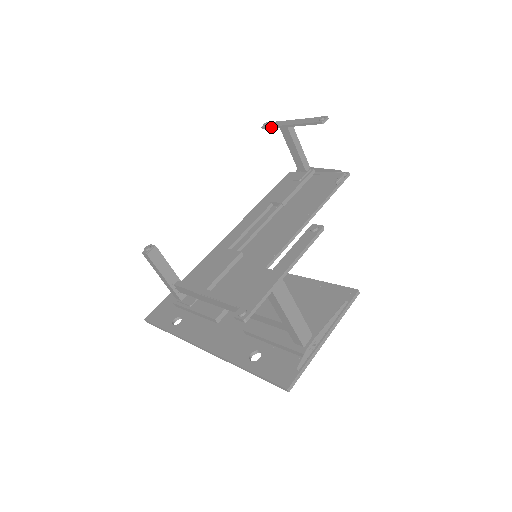
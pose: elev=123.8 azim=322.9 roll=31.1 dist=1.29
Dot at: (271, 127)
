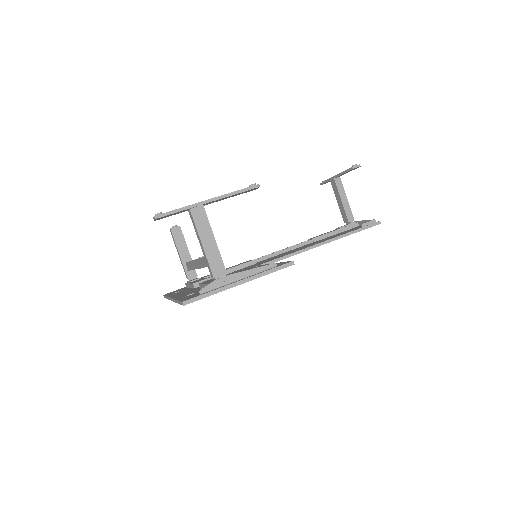
Dot at: (325, 181)
